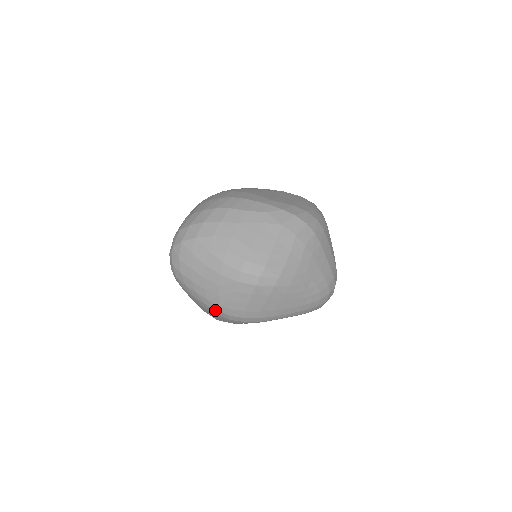
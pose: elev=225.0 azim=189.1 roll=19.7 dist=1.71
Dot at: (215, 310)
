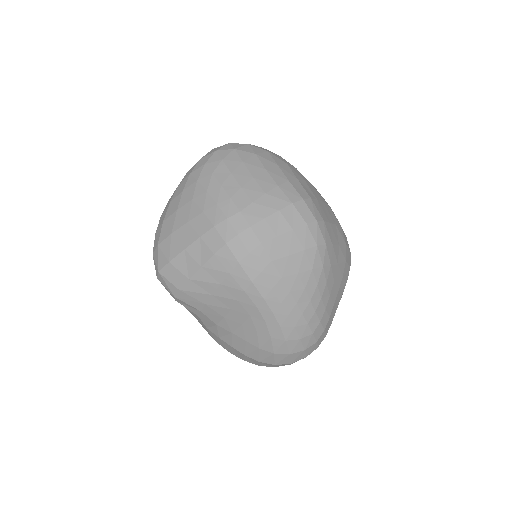
Dot at: (225, 217)
